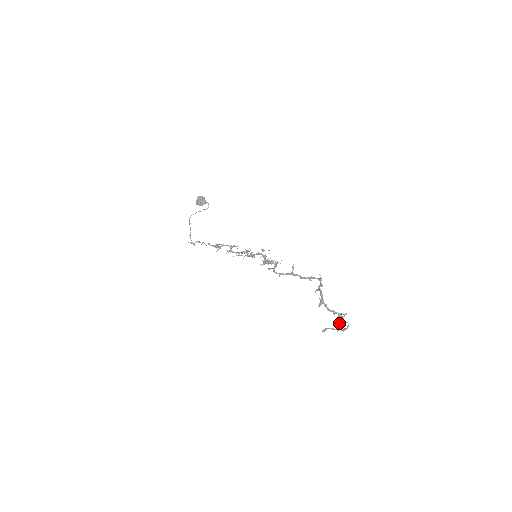
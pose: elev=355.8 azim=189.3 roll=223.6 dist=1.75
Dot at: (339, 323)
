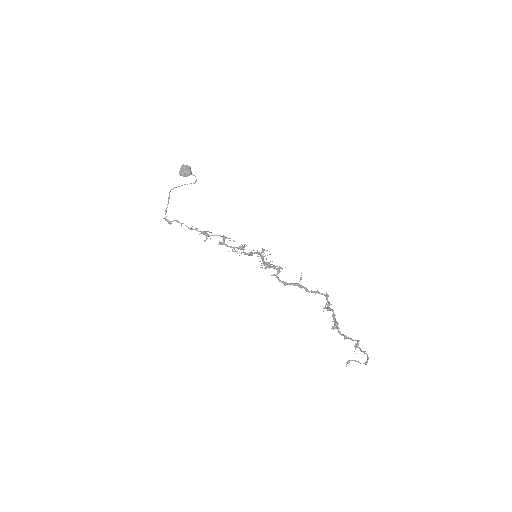
Dot at: occluded
